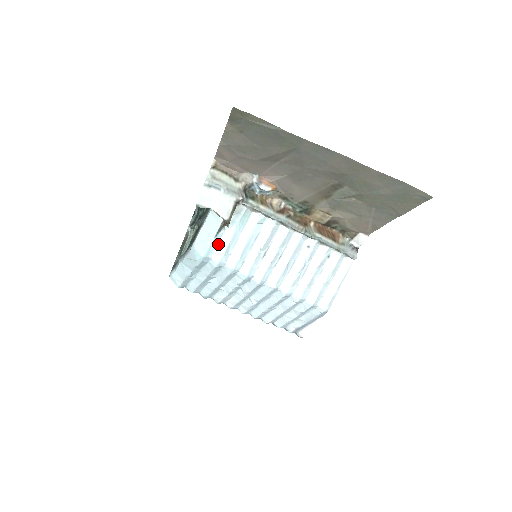
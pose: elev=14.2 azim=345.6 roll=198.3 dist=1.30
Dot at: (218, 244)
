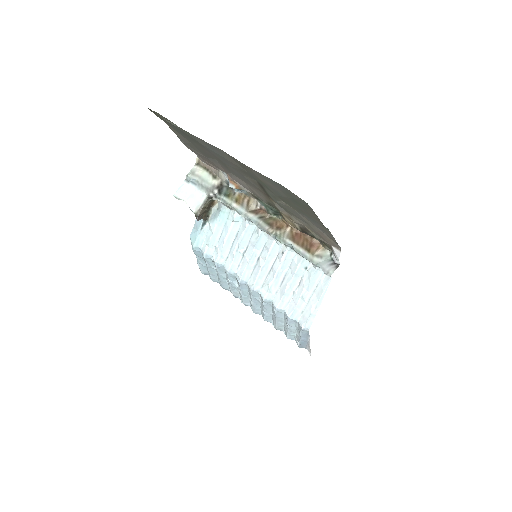
Dot at: (206, 236)
